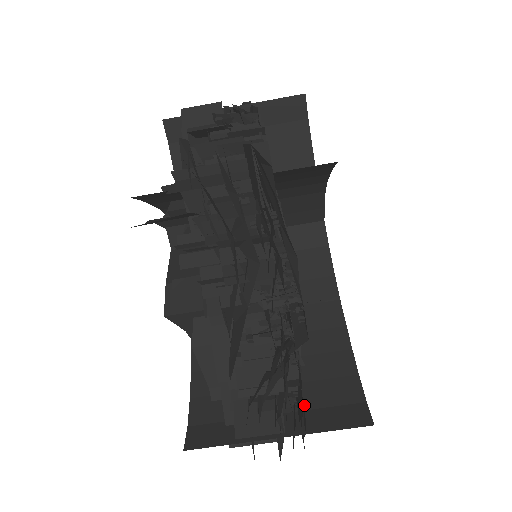
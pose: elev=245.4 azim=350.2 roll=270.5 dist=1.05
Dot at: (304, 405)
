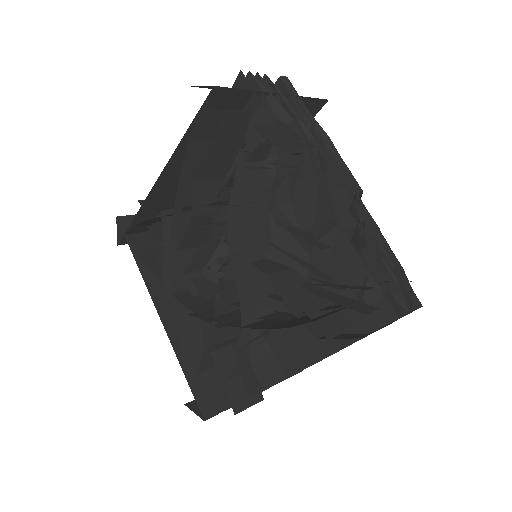
Dot at: occluded
